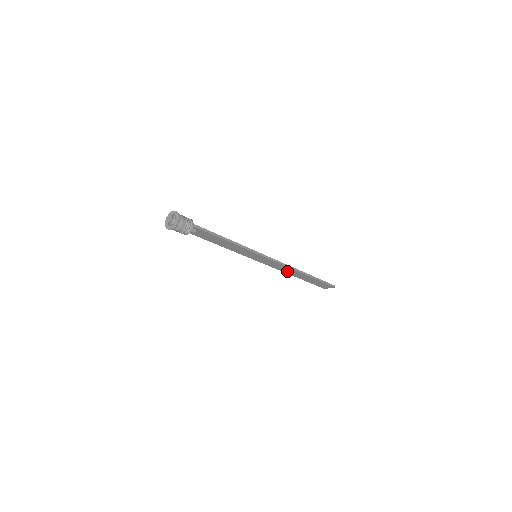
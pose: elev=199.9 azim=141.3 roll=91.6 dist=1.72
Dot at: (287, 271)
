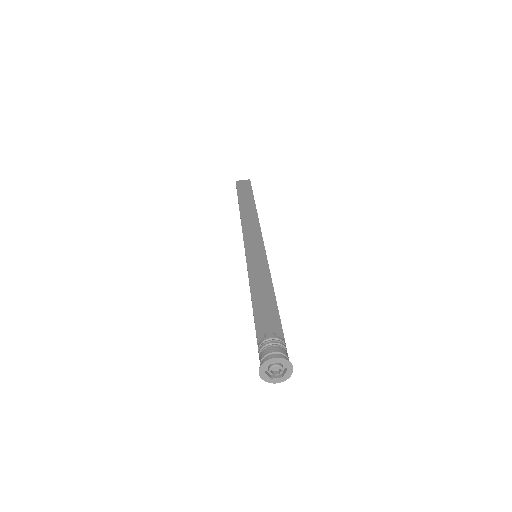
Dot at: (247, 221)
